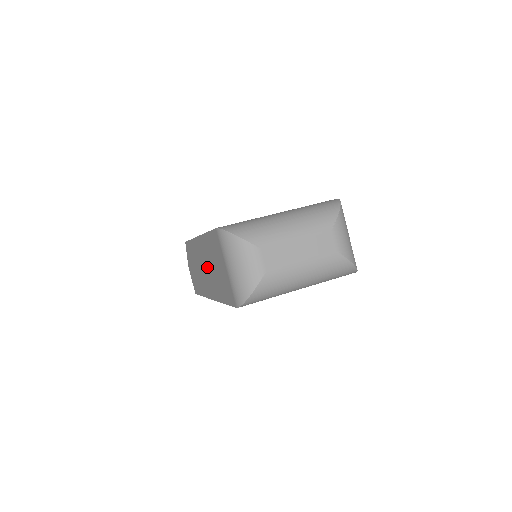
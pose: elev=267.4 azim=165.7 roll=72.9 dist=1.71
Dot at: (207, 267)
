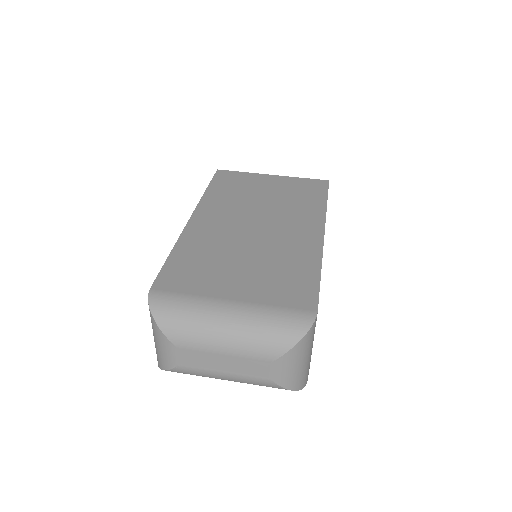
Dot at: occluded
